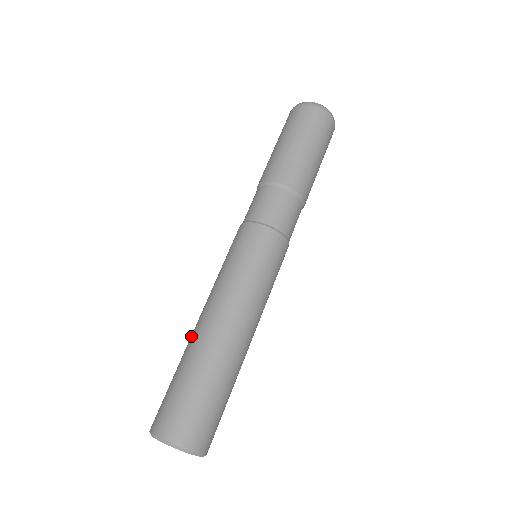
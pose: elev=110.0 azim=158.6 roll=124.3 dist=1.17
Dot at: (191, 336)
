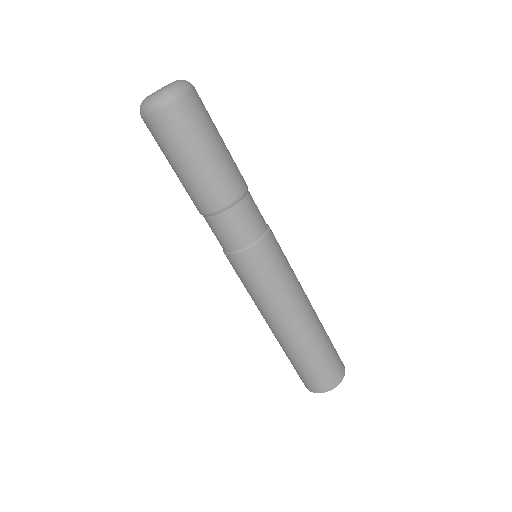
Dot at: (283, 341)
